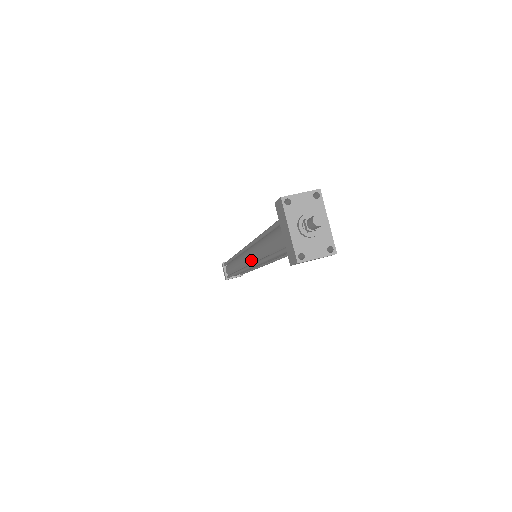
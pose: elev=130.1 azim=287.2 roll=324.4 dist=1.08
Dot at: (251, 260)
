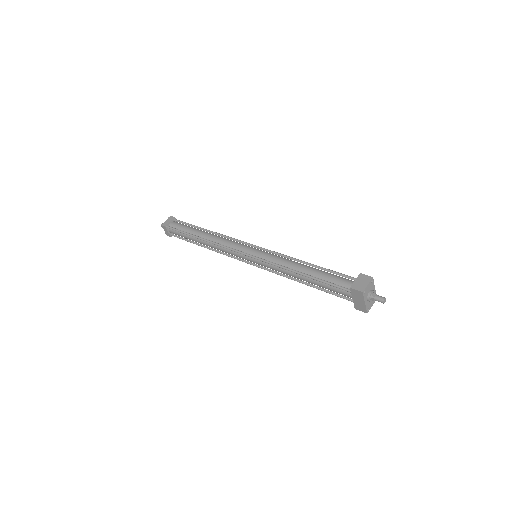
Dot at: (264, 266)
